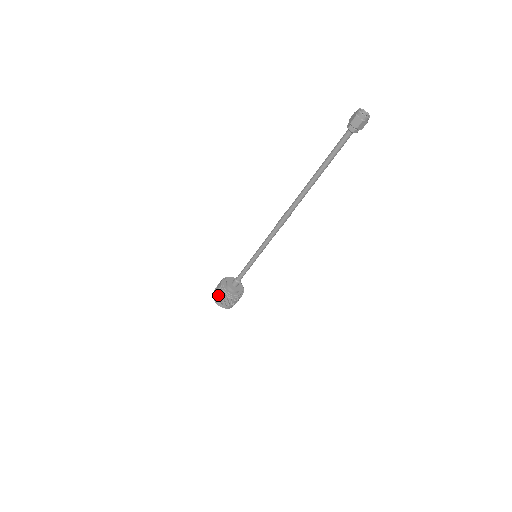
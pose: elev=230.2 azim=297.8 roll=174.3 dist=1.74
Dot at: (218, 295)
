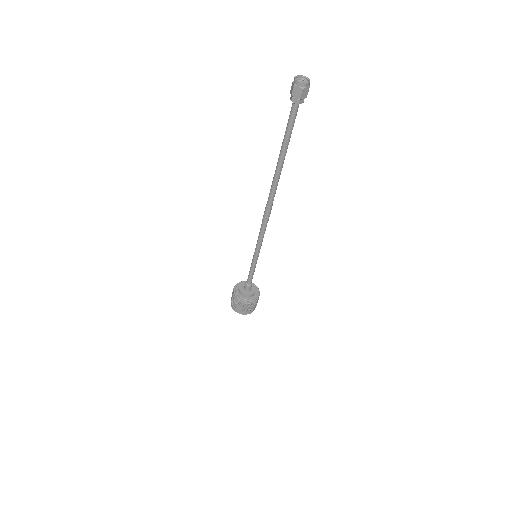
Dot at: (235, 304)
